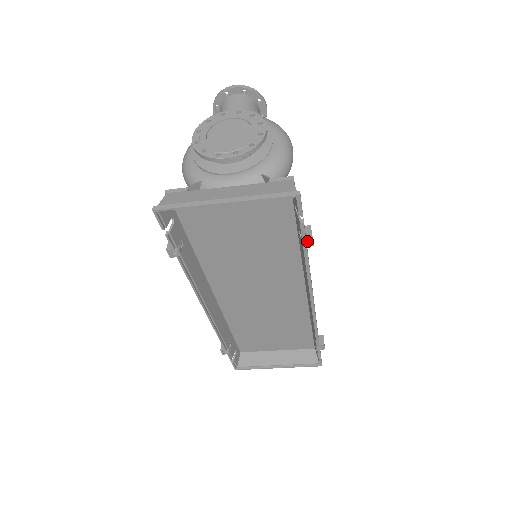
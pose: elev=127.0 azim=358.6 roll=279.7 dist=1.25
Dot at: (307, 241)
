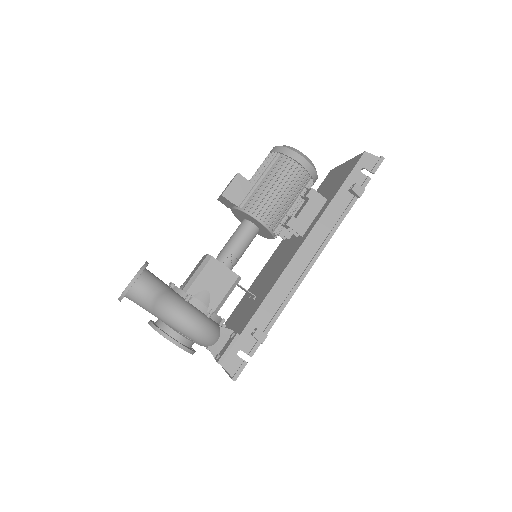
Dot at: (263, 336)
